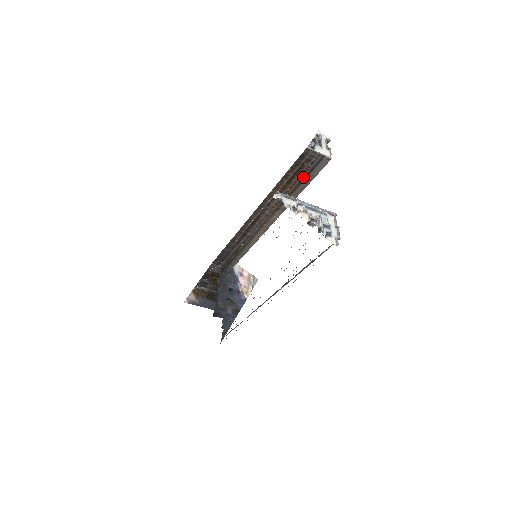
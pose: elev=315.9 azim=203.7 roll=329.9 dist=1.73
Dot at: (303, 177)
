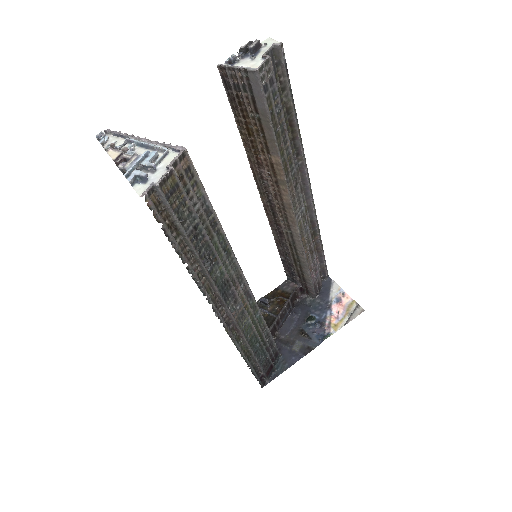
Dot at: (257, 118)
